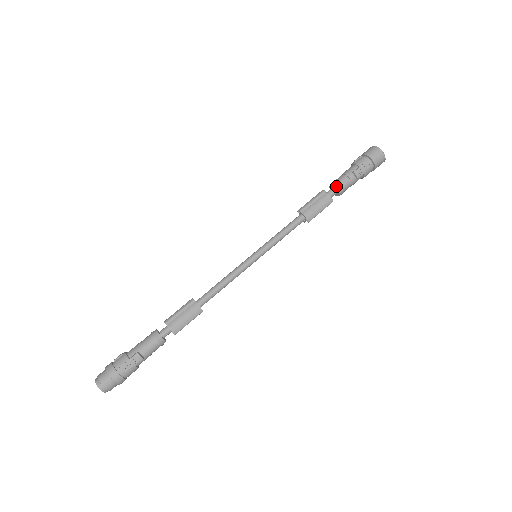
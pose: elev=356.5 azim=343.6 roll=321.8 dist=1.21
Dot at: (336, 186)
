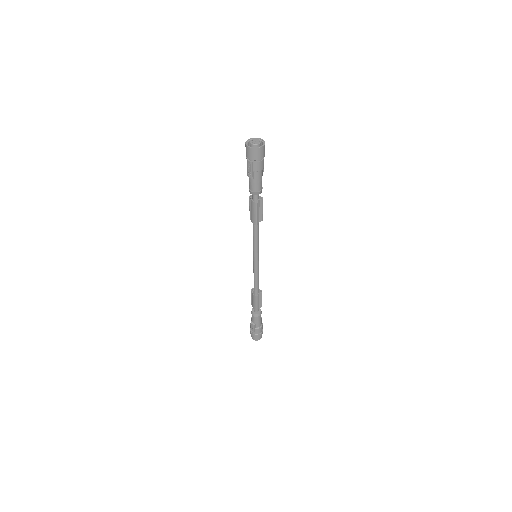
Dot at: (249, 191)
